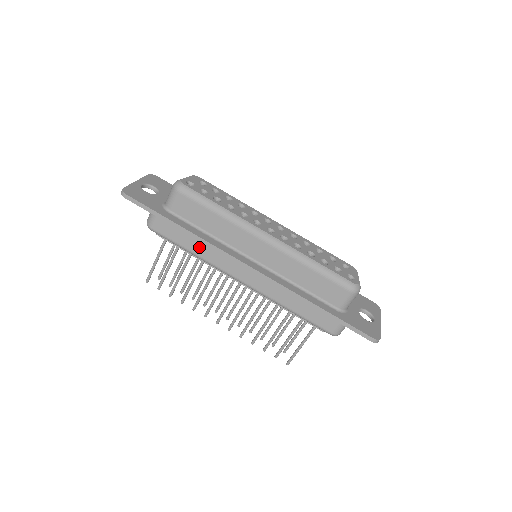
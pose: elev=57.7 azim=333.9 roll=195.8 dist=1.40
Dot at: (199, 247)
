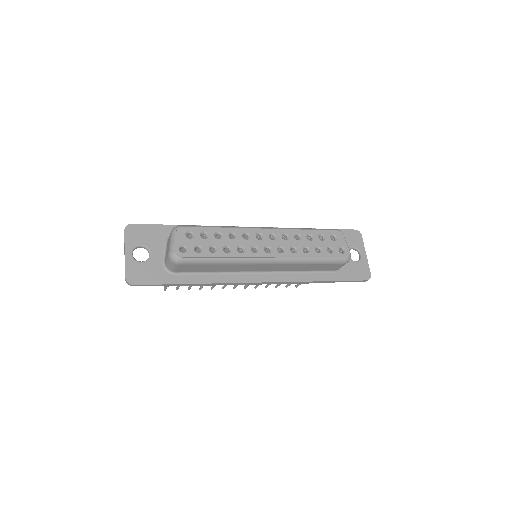
Dot at: occluded
